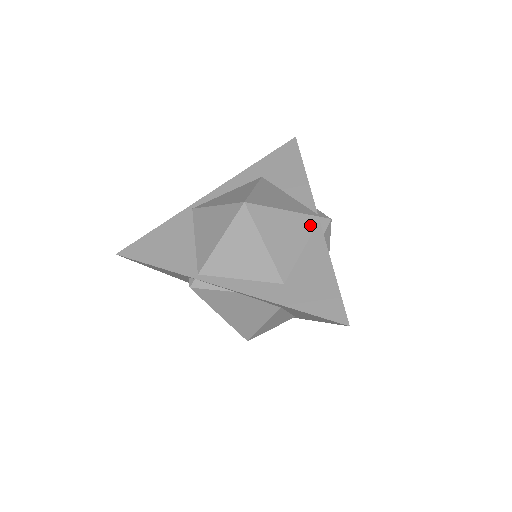
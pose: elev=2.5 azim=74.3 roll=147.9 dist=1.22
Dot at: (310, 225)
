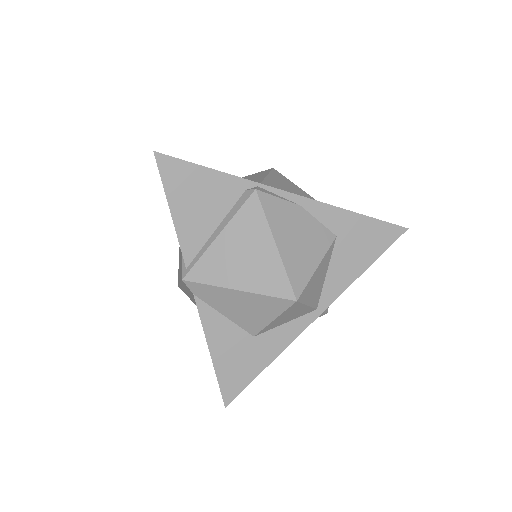
Dot at: occluded
